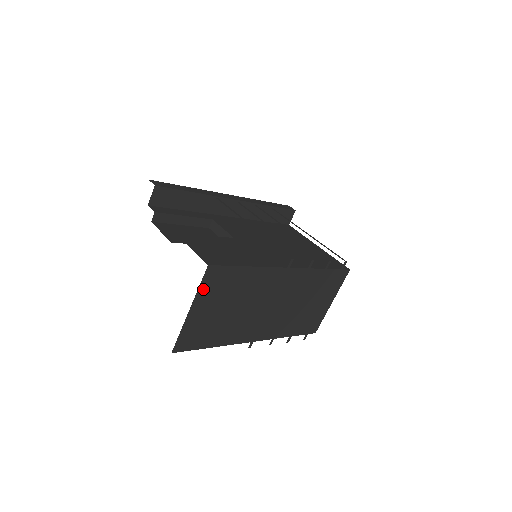
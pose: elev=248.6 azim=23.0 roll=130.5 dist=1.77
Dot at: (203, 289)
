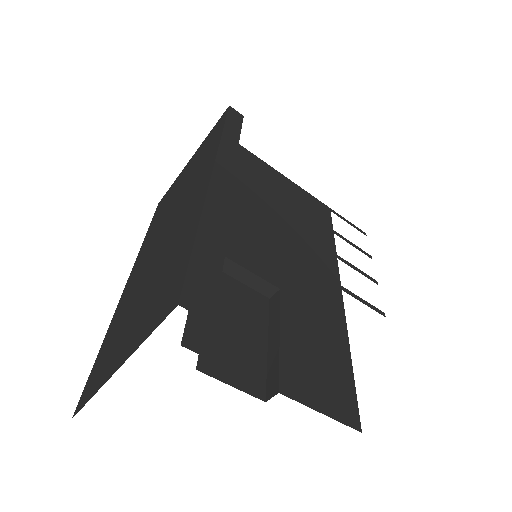
Dot at: occluded
